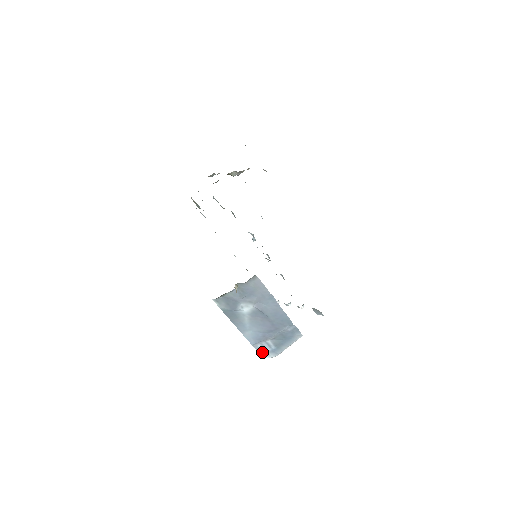
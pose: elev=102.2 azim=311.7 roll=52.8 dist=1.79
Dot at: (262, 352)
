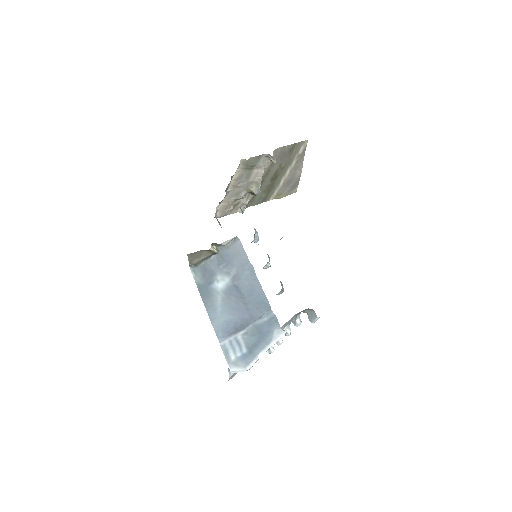
Dot at: (230, 358)
